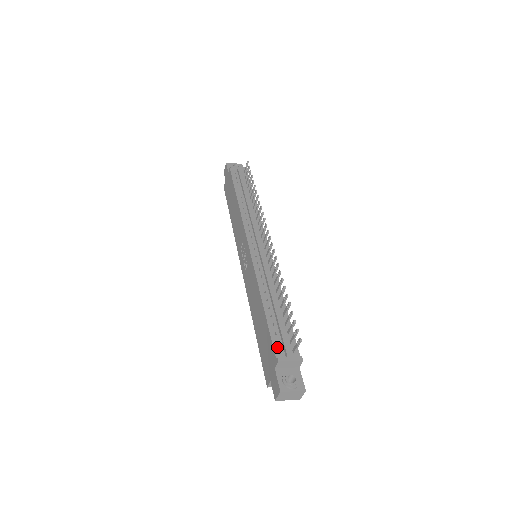
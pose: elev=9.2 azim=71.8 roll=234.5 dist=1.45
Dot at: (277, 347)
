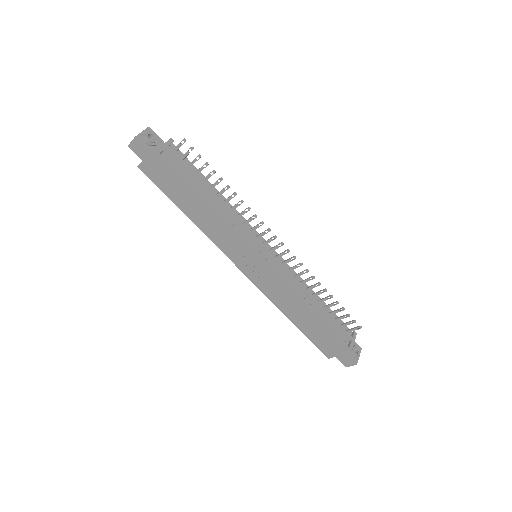
Dot at: (341, 338)
